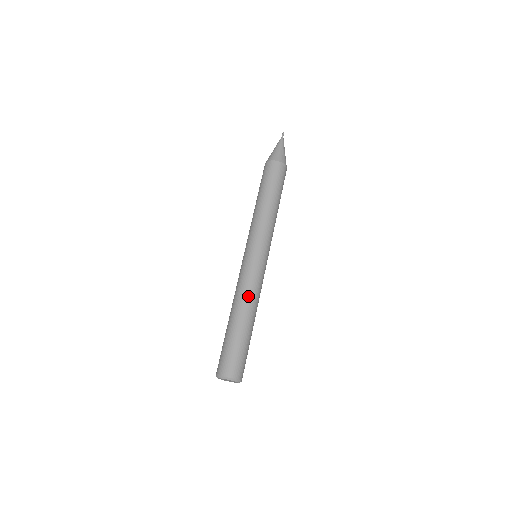
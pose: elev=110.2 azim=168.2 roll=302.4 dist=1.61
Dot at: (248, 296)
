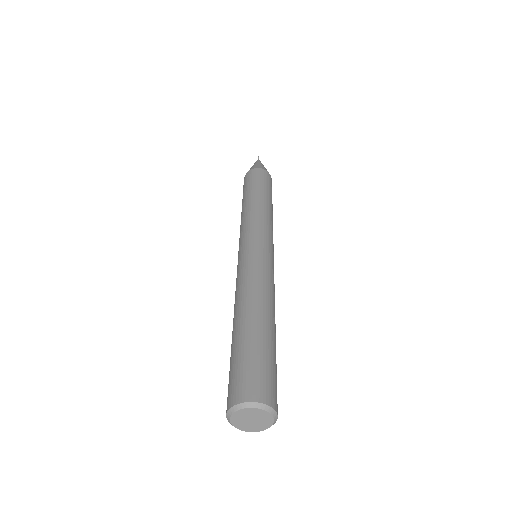
Dot at: (253, 288)
